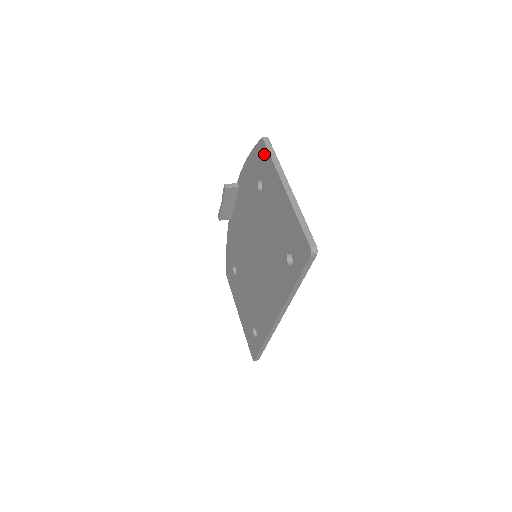
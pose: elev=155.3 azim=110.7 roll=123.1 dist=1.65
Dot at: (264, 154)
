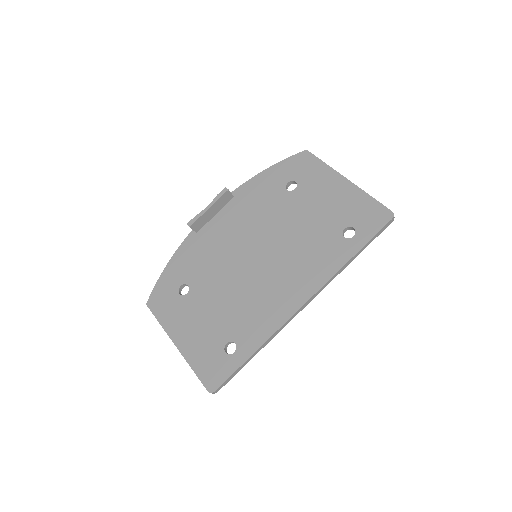
Dot at: (308, 160)
